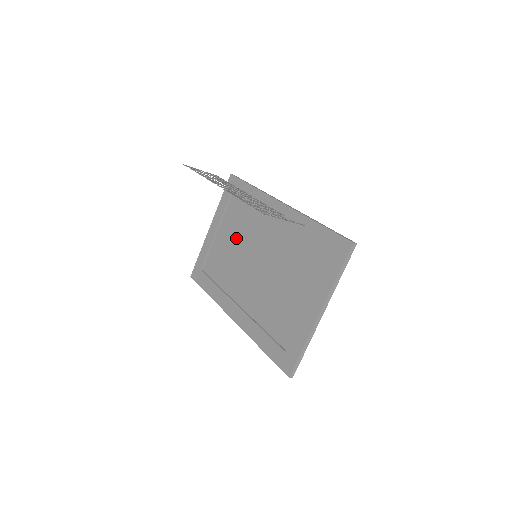
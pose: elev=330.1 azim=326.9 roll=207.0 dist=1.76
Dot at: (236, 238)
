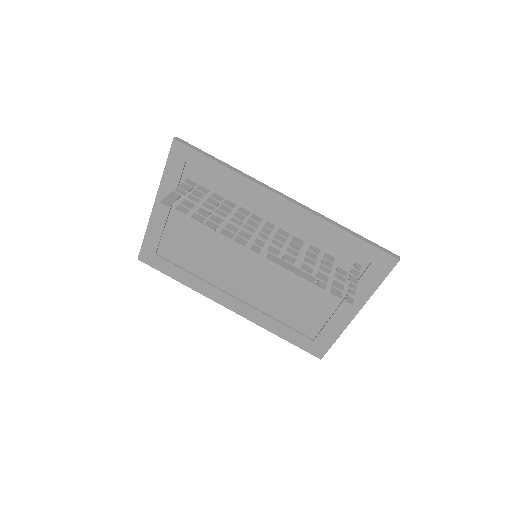
Dot at: occluded
